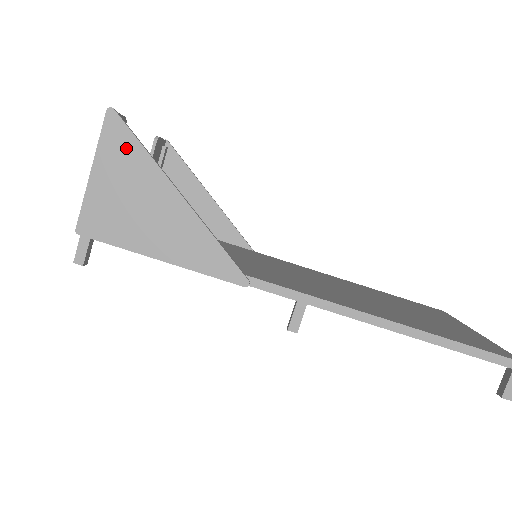
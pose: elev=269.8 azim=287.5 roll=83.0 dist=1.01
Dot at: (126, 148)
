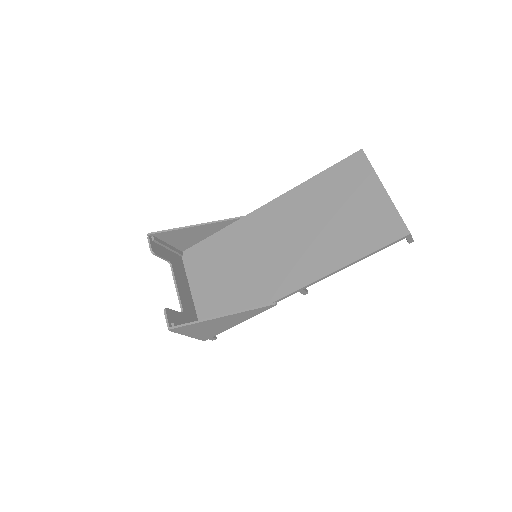
Dot at: (189, 328)
